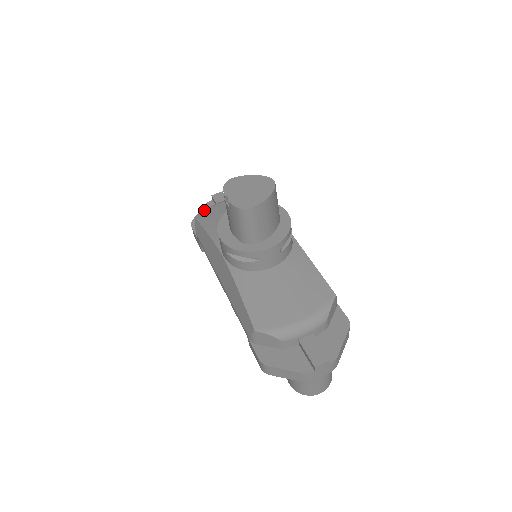
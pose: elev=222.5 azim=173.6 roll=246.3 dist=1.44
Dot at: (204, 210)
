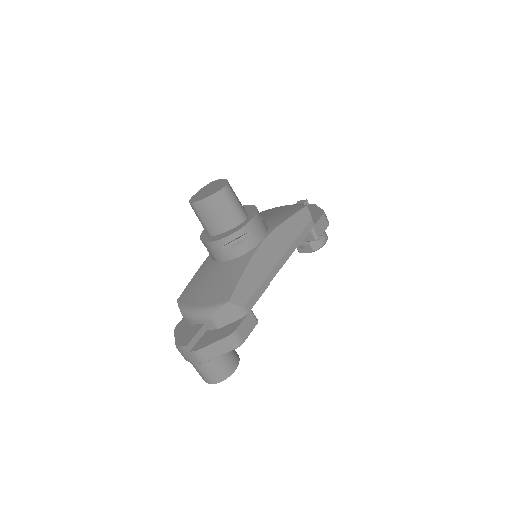
Dot at: occluded
